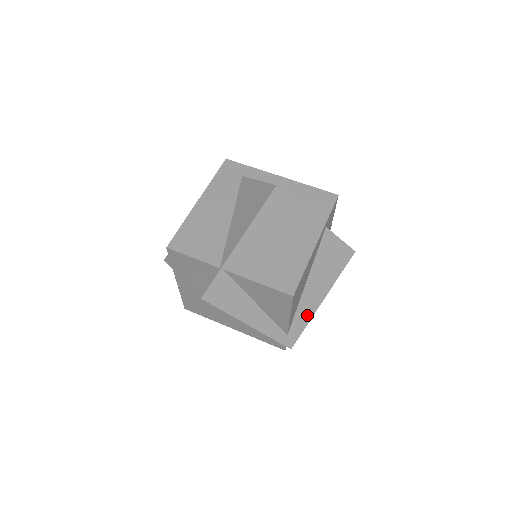
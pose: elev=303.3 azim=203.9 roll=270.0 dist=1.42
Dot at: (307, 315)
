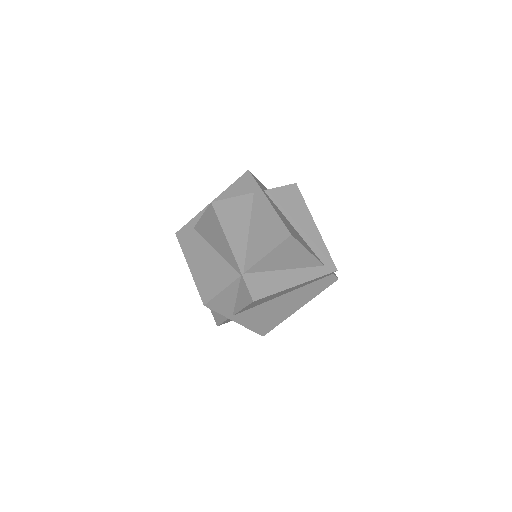
Dot at: (319, 243)
